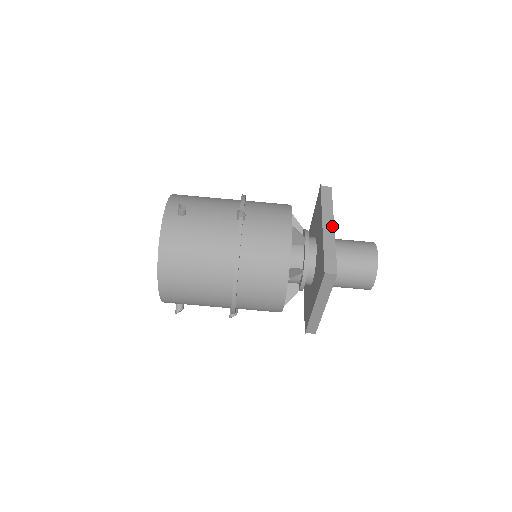
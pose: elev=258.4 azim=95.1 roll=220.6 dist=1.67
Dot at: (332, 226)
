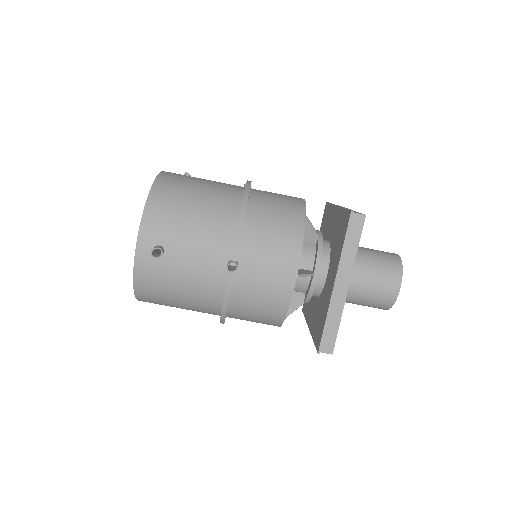
Dot at: (346, 285)
